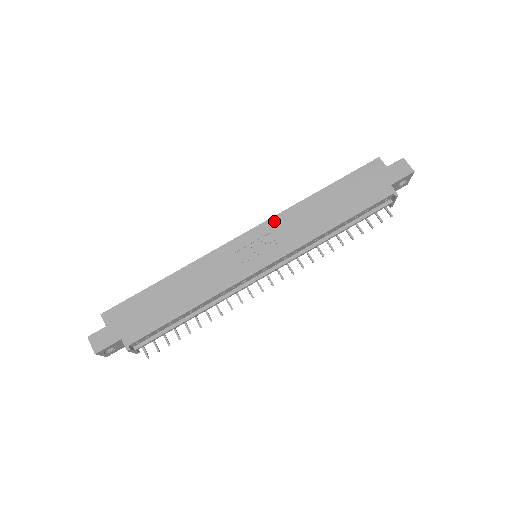
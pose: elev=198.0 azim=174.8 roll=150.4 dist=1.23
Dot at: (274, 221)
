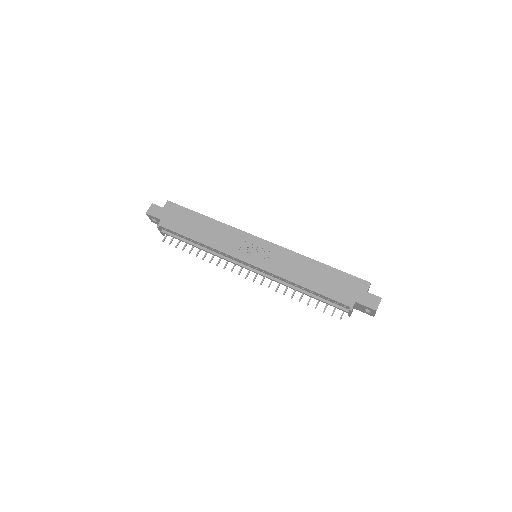
Dot at: (281, 250)
